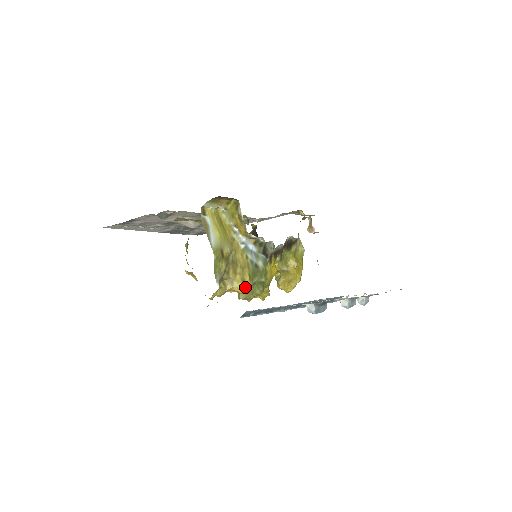
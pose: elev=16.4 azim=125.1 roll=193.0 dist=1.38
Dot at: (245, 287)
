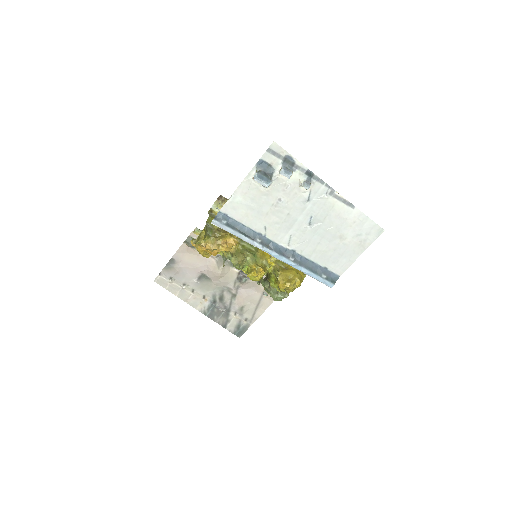
Dot at: (231, 237)
